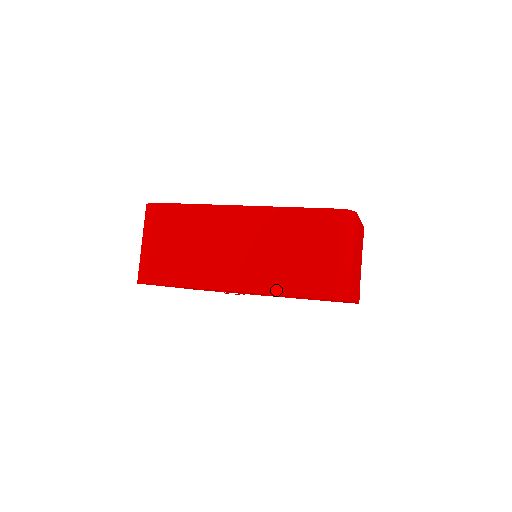
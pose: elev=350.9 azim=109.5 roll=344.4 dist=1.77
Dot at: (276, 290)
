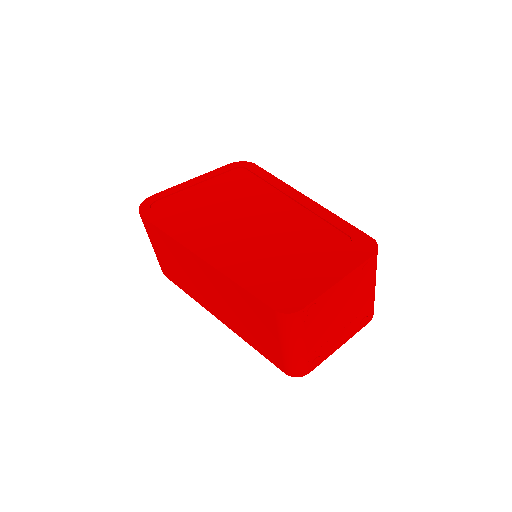
Dot at: (243, 337)
